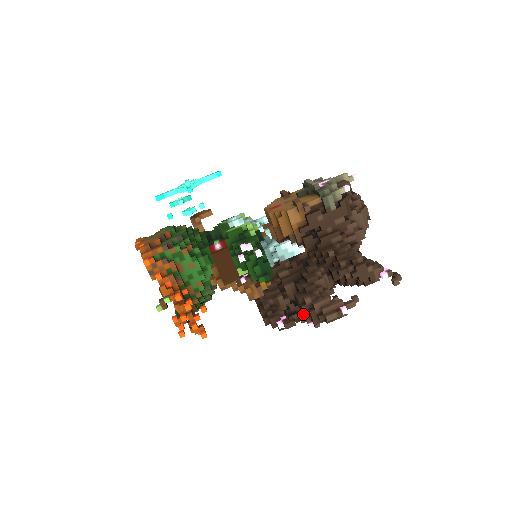
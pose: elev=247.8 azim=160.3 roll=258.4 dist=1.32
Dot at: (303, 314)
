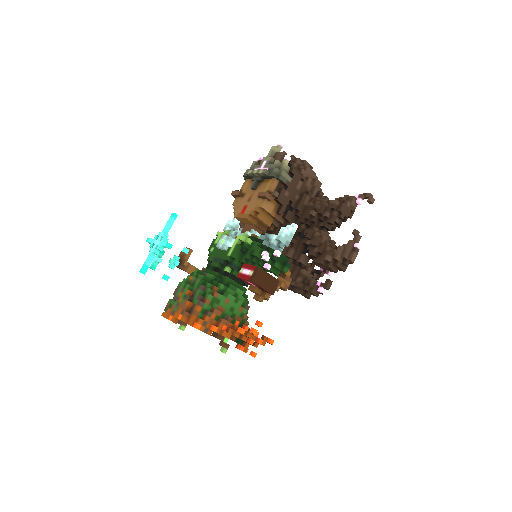
Dot at: (331, 270)
